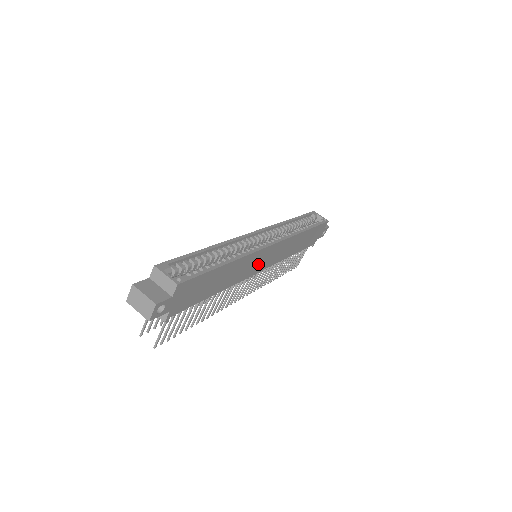
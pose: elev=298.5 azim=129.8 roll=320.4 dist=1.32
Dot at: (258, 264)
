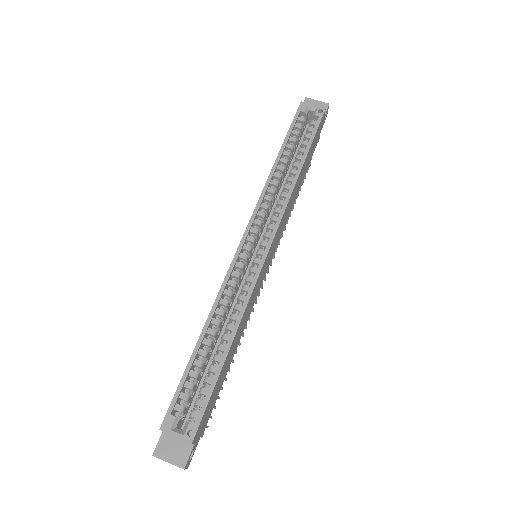
Dot at: (262, 276)
